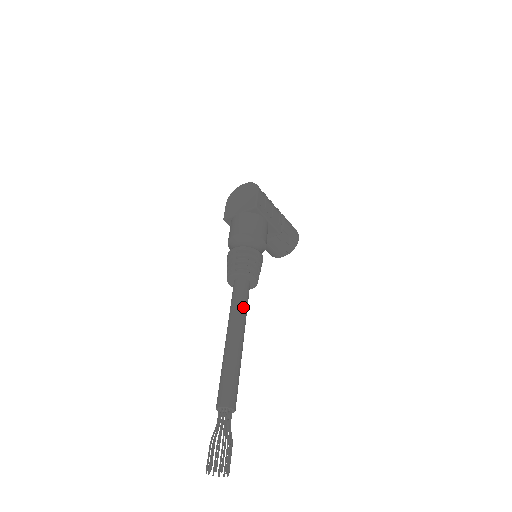
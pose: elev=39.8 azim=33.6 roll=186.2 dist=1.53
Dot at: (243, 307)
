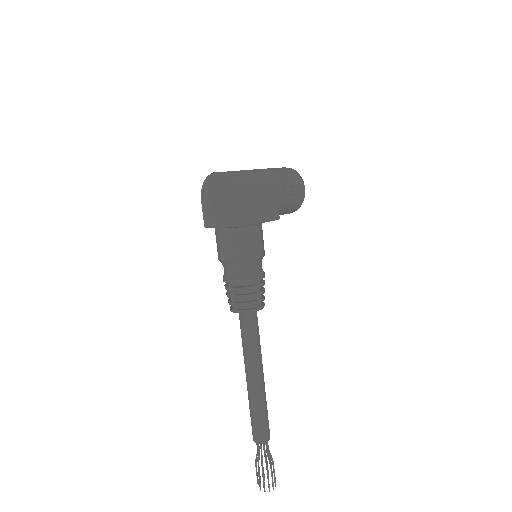
Dot at: (255, 345)
